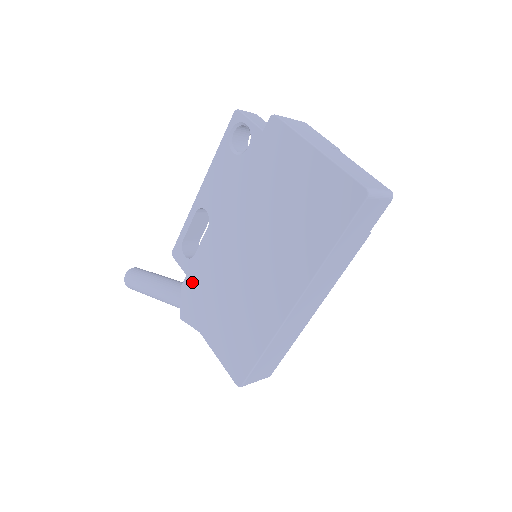
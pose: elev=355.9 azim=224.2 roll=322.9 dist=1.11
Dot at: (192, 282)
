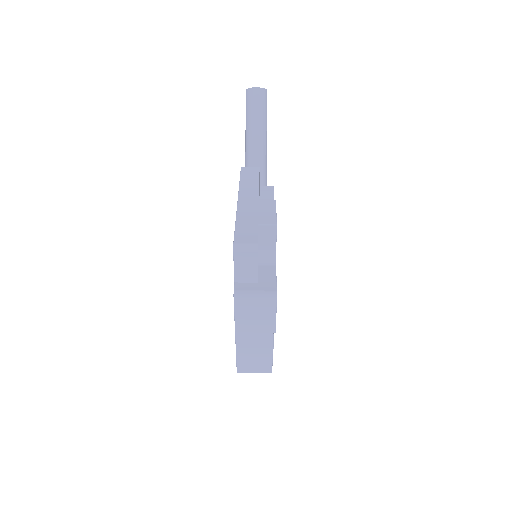
Dot at: occluded
